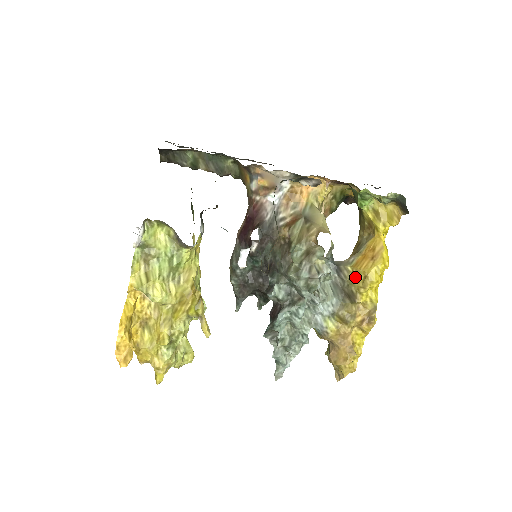
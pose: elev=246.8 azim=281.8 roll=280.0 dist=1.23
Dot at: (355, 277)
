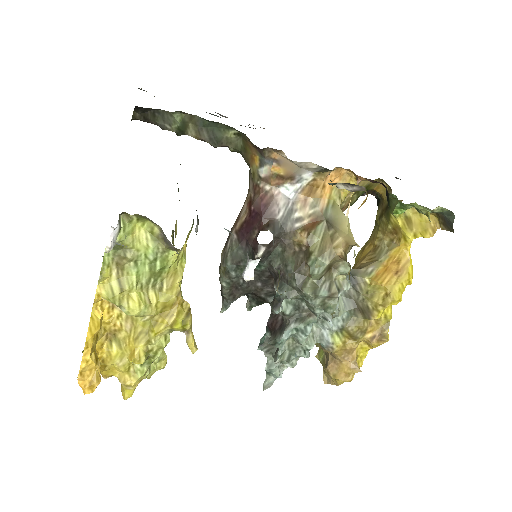
Dot at: (373, 292)
